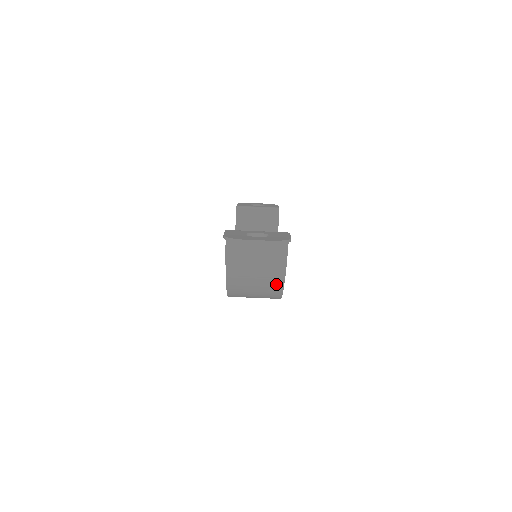
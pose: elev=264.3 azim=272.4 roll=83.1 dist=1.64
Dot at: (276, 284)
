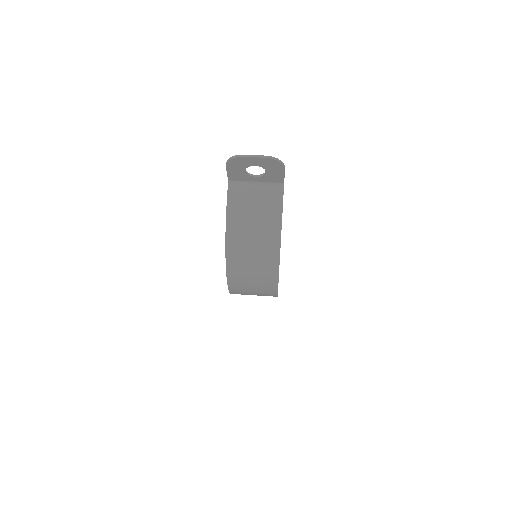
Dot at: (273, 241)
